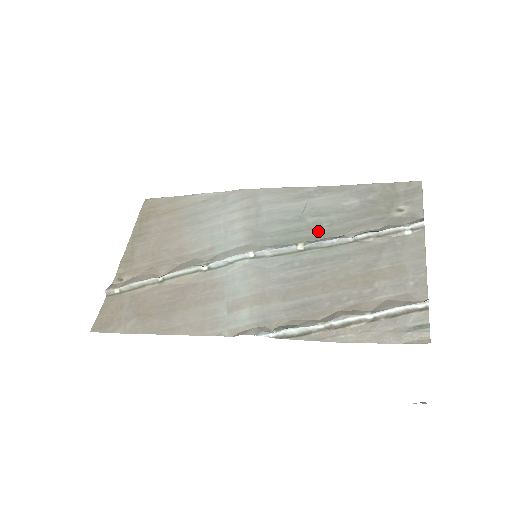
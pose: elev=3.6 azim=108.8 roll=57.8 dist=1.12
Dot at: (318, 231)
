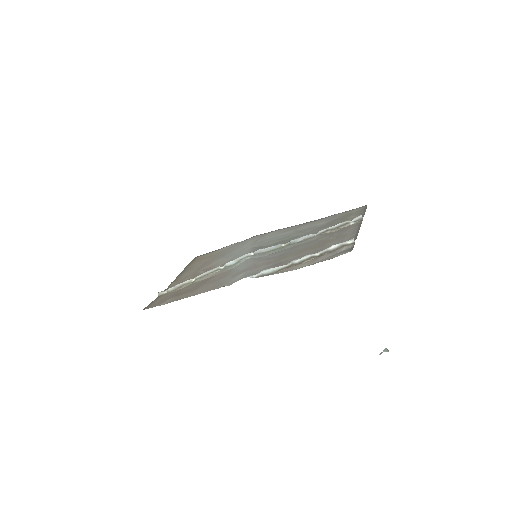
Dot at: occluded
